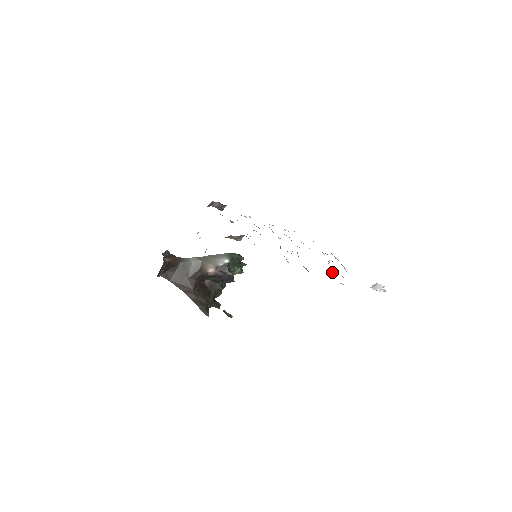
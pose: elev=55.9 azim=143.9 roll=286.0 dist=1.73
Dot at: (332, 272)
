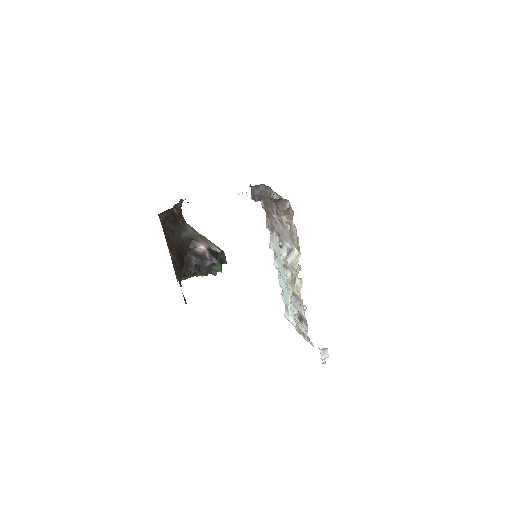
Dot at: (299, 315)
